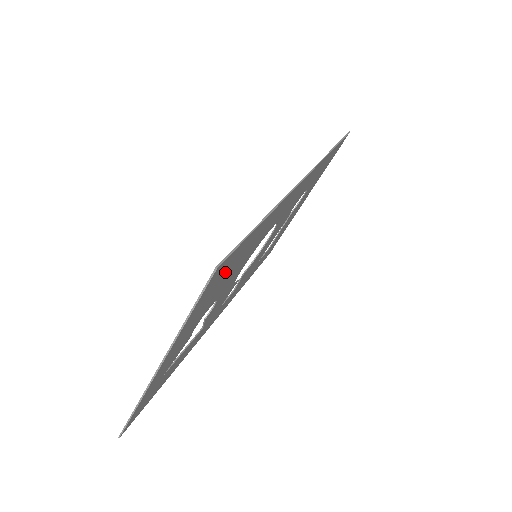
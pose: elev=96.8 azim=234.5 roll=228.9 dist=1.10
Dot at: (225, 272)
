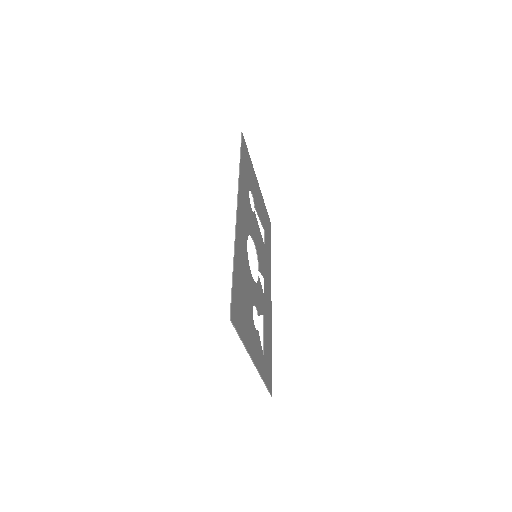
Dot at: (239, 305)
